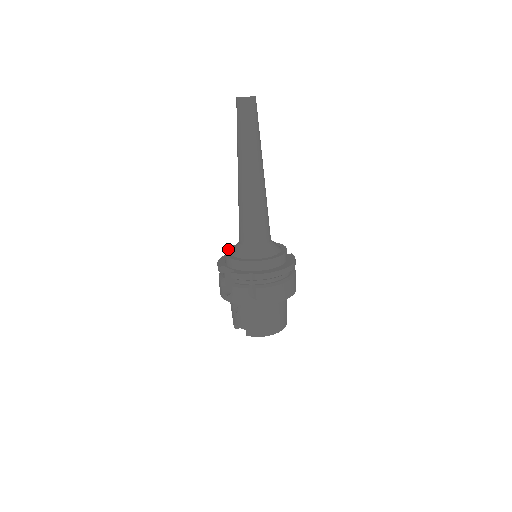
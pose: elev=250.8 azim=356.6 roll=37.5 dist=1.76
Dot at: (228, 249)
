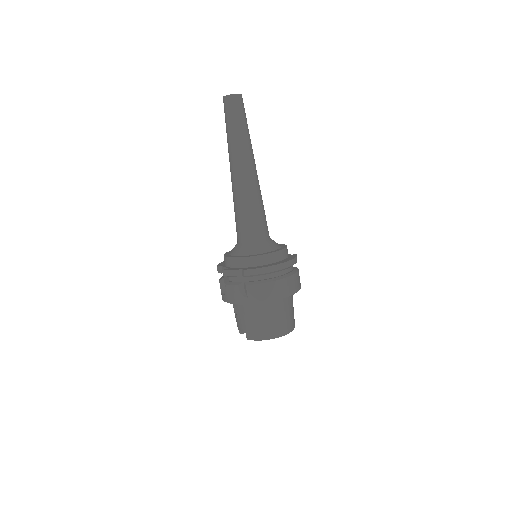
Dot at: occluded
